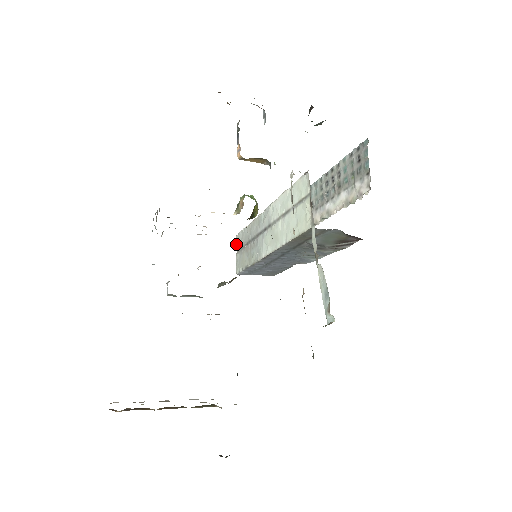
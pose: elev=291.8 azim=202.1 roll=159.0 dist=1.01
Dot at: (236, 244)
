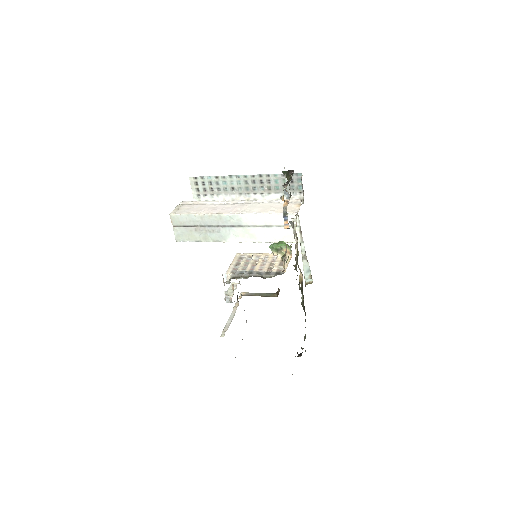
Dot at: (172, 221)
